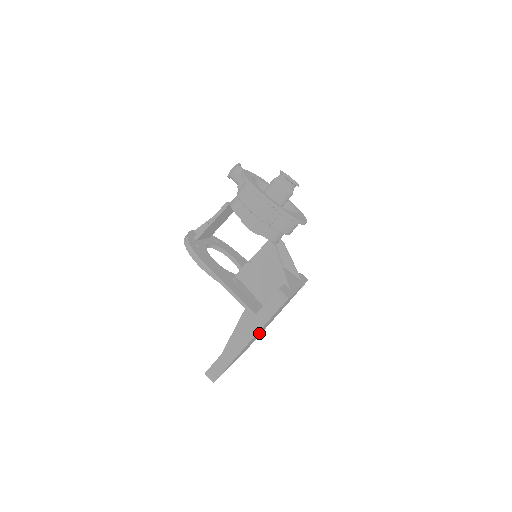
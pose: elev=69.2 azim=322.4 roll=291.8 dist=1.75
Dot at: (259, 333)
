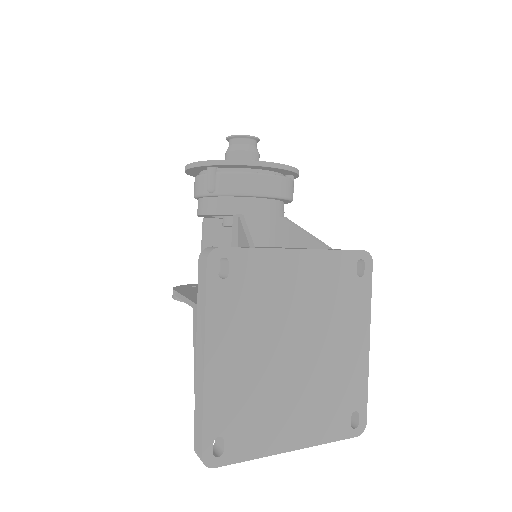
Dot at: (295, 365)
